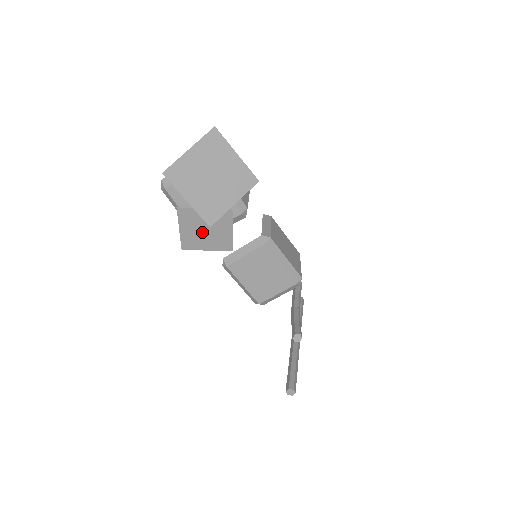
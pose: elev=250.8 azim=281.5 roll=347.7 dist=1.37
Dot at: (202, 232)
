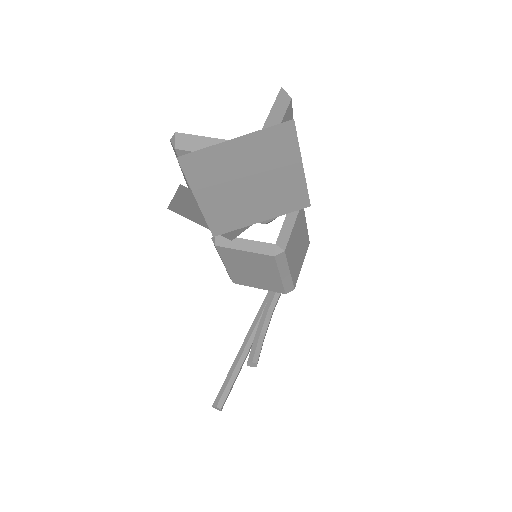
Dot at: occluded
